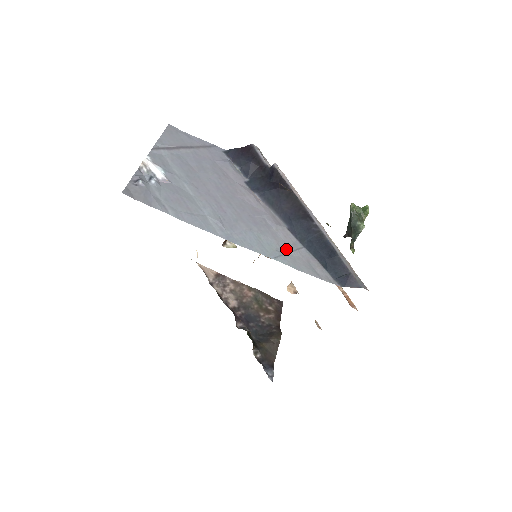
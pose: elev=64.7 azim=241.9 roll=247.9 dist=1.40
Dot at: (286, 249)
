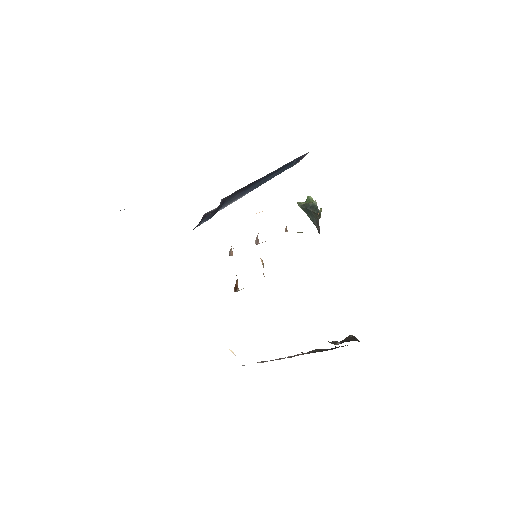
Dot at: occluded
